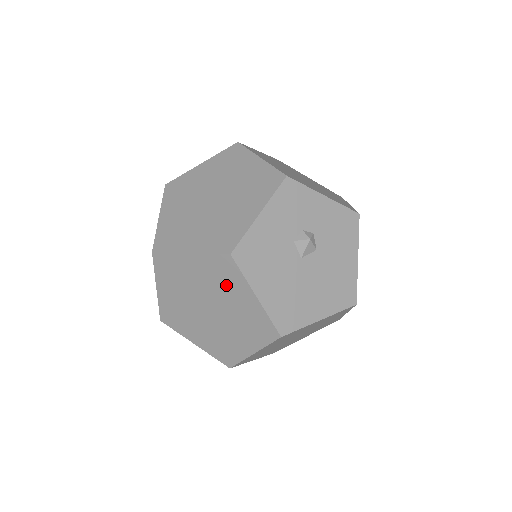
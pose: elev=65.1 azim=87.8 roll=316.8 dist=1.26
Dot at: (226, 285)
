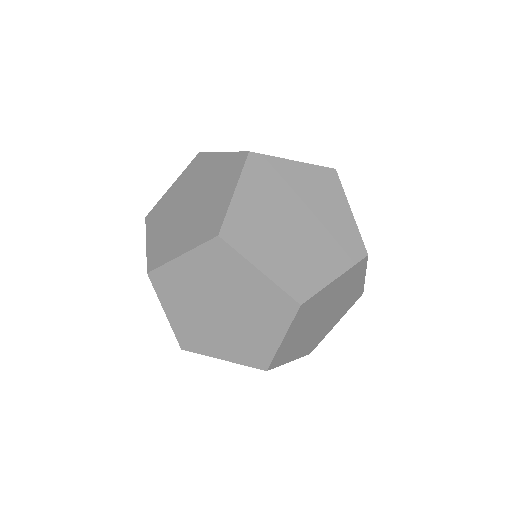
Dot at: (200, 172)
